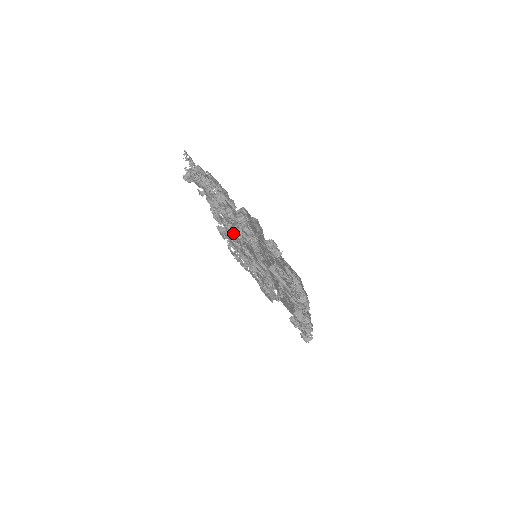
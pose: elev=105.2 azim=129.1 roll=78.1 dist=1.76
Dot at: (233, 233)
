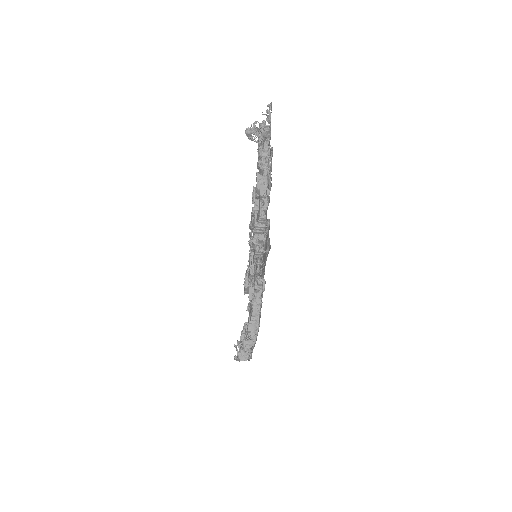
Dot at: occluded
